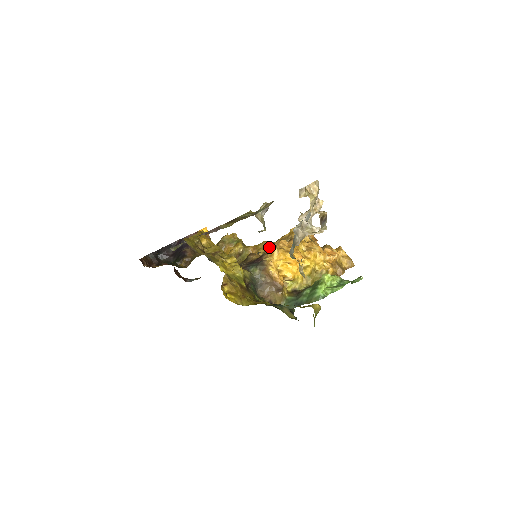
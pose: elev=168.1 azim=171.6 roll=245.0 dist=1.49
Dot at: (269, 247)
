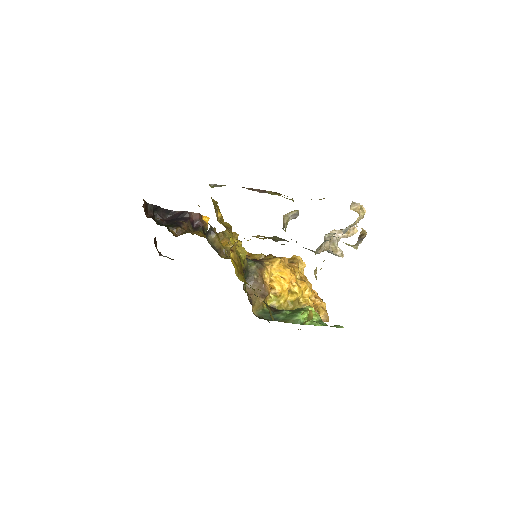
Dot at: (271, 256)
